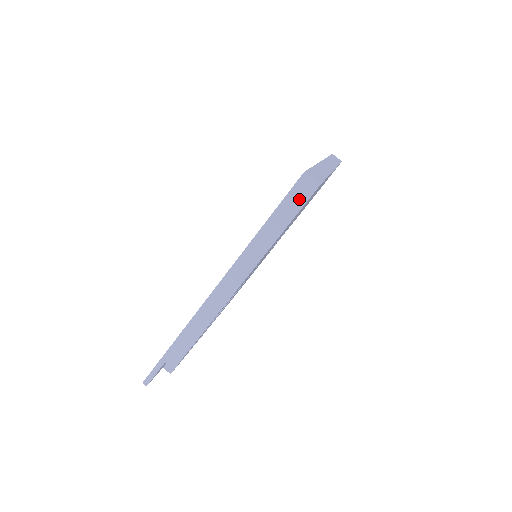
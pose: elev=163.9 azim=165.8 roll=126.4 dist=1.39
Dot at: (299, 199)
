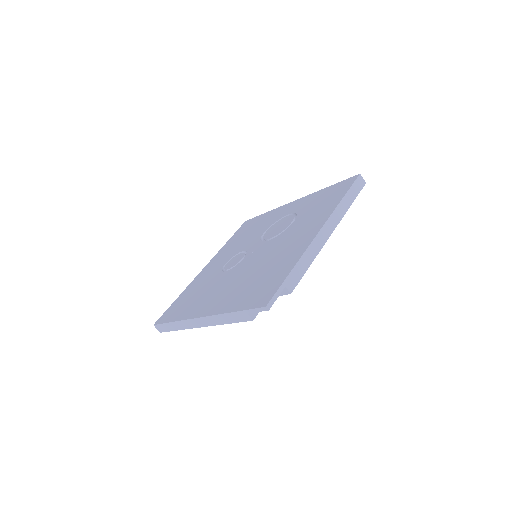
Dot at: (359, 187)
